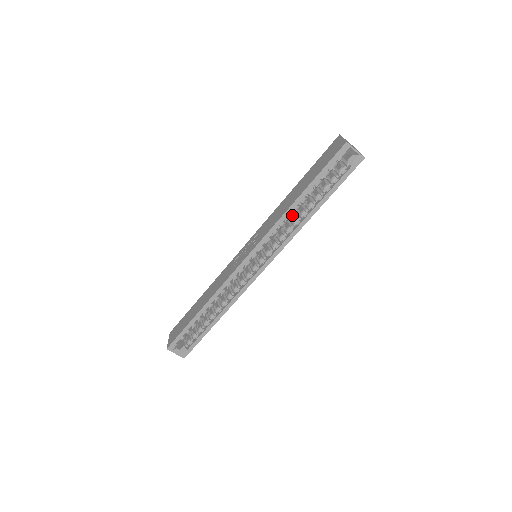
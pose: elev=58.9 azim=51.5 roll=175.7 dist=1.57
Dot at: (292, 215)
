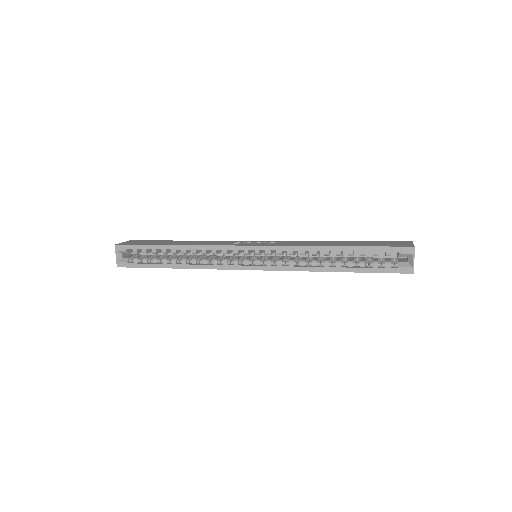
Dot at: (317, 254)
